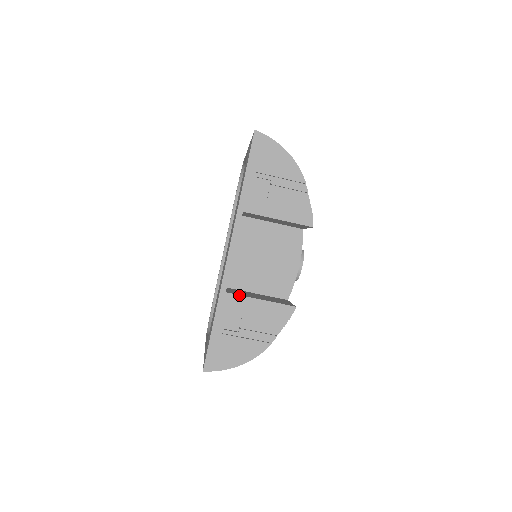
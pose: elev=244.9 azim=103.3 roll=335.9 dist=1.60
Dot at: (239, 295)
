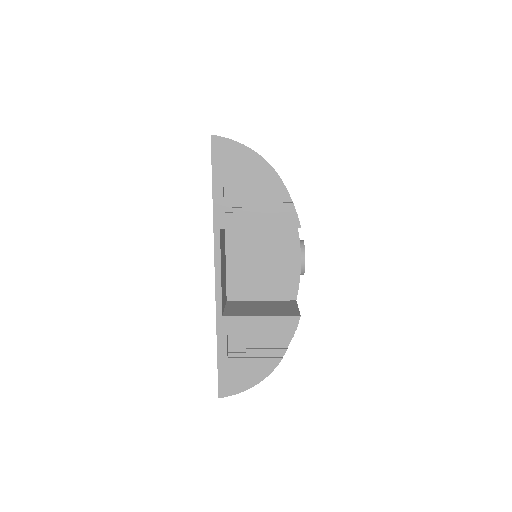
Dot at: (237, 316)
